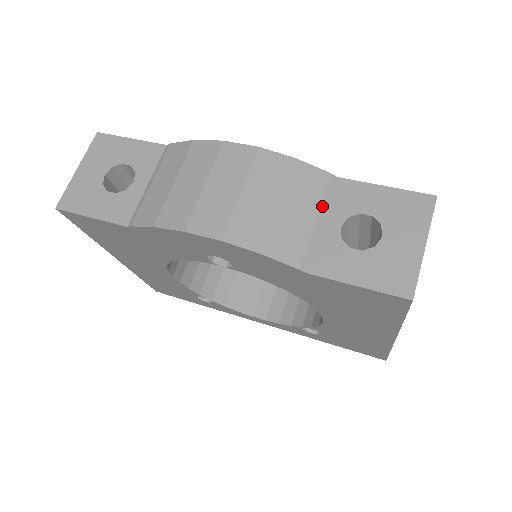
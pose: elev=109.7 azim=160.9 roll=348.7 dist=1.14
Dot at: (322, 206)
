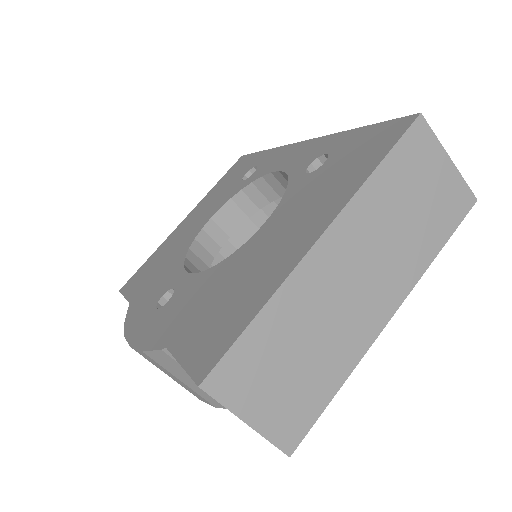
Dot at: occluded
